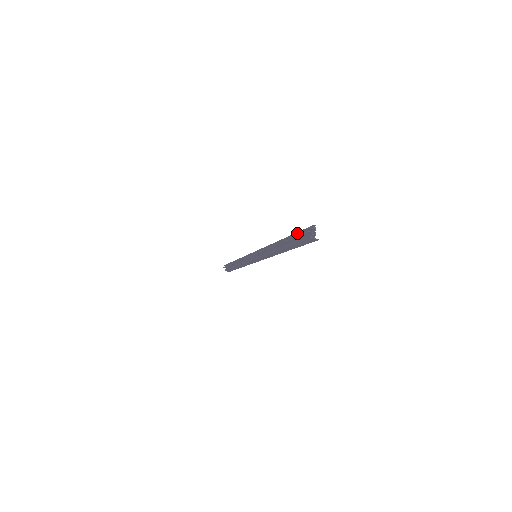
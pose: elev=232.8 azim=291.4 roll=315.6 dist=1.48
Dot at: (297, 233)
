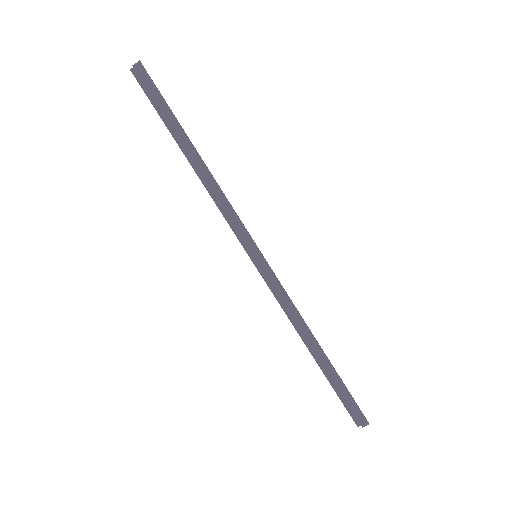
Dot at: (152, 102)
